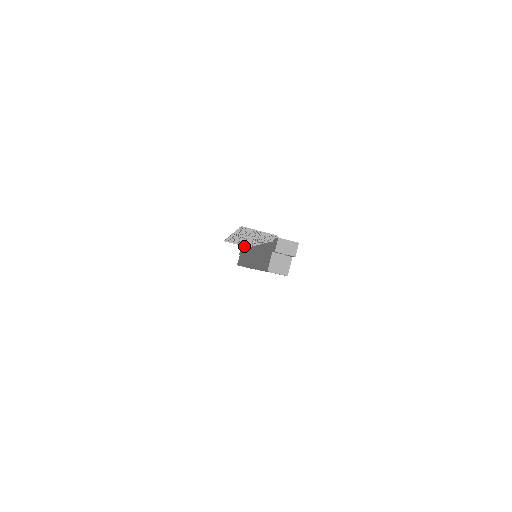
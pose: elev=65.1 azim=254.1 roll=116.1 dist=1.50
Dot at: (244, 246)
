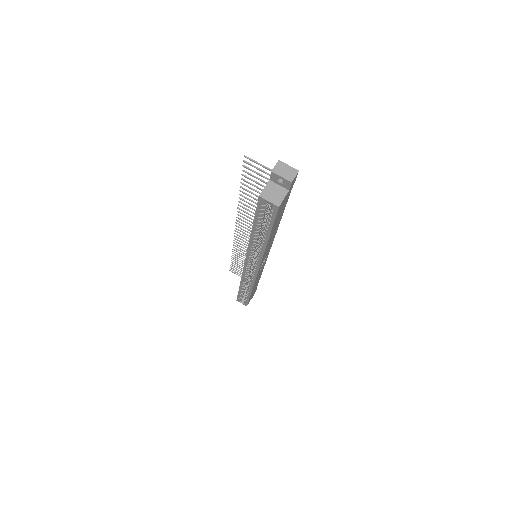
Dot at: occluded
